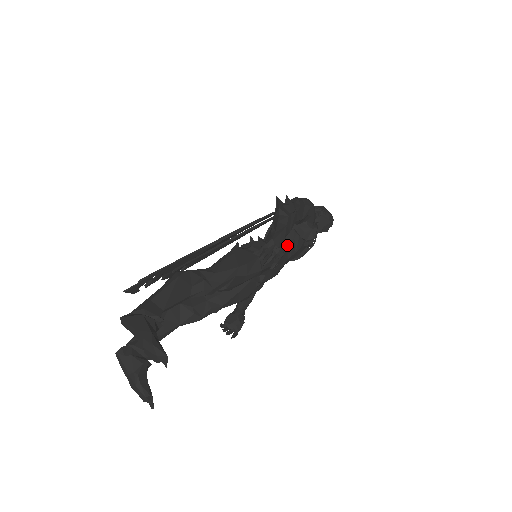
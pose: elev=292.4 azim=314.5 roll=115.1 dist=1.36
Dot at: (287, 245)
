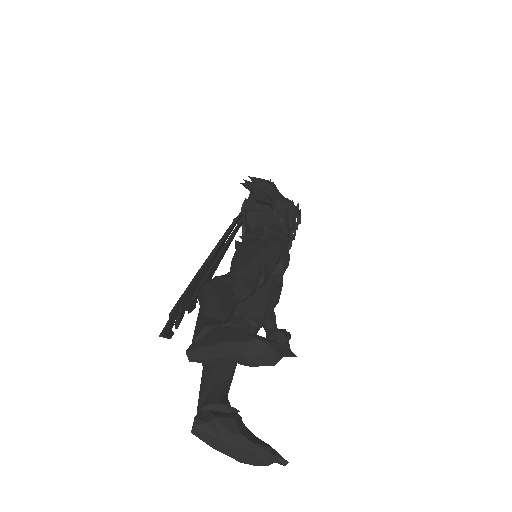
Dot at: (278, 229)
